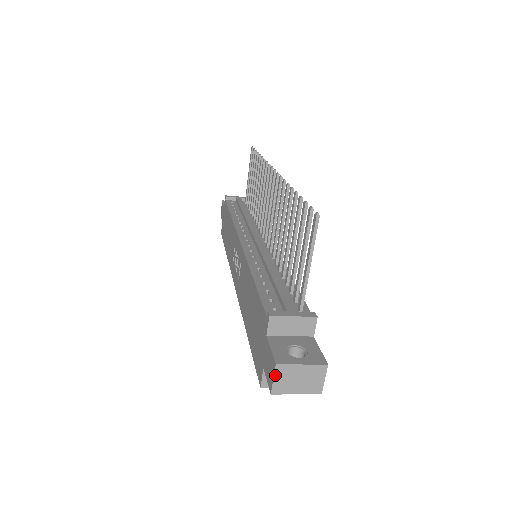
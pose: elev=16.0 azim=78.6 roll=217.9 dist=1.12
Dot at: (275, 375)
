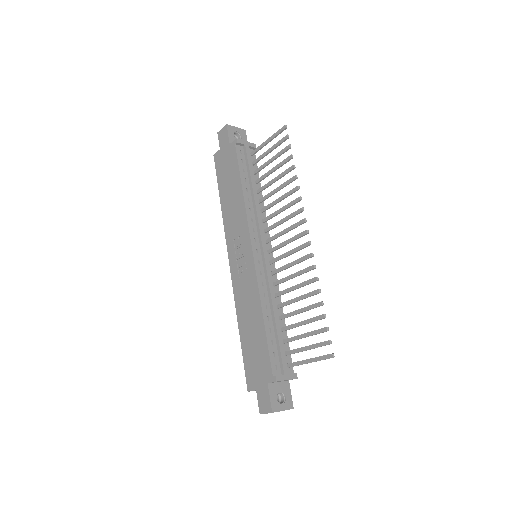
Dot at: occluded
